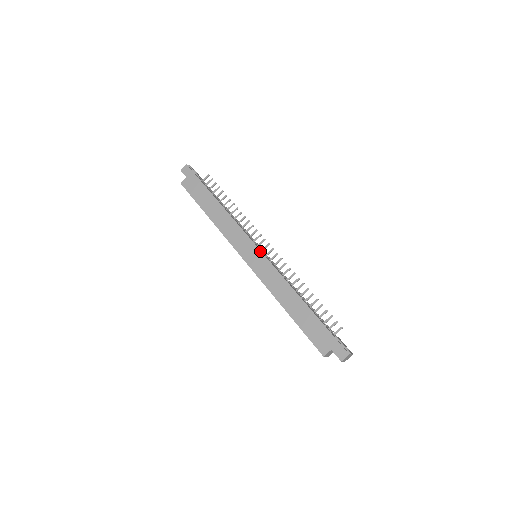
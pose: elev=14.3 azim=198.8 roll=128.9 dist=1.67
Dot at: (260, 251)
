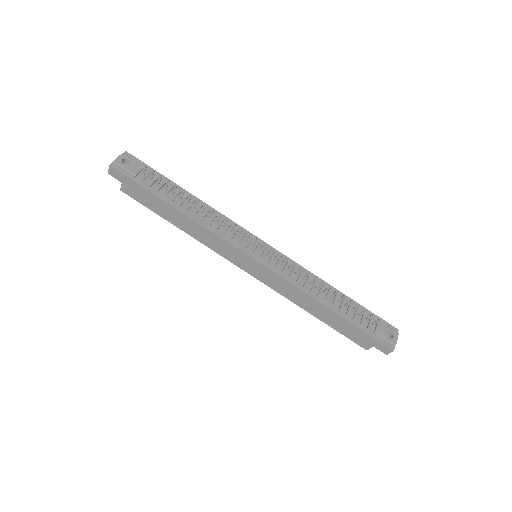
Dot at: (258, 263)
